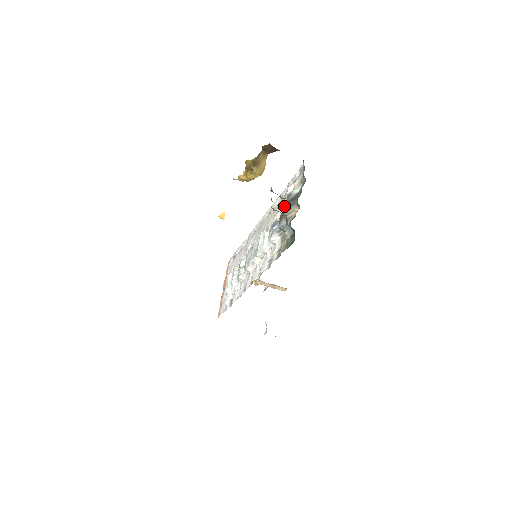
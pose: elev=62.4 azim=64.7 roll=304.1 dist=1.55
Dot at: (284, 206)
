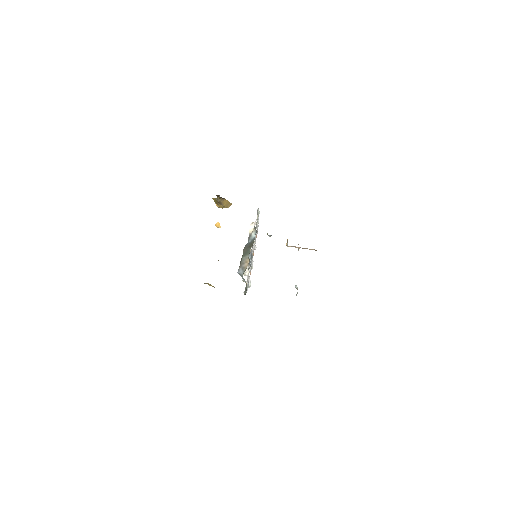
Dot at: (243, 251)
